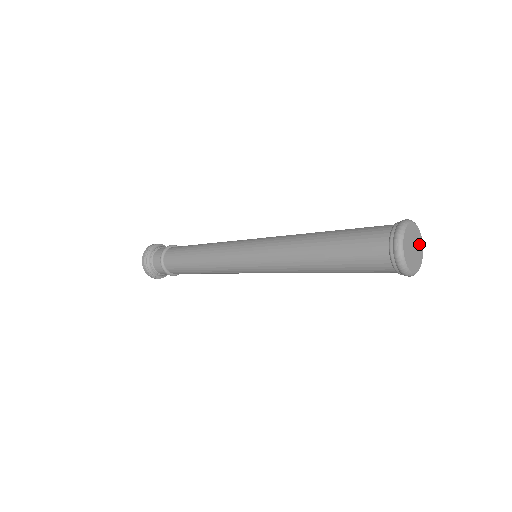
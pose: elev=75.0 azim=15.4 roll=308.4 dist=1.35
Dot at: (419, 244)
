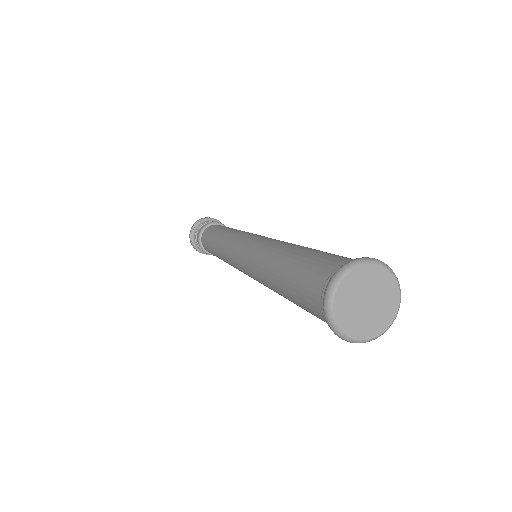
Dot at: (376, 279)
